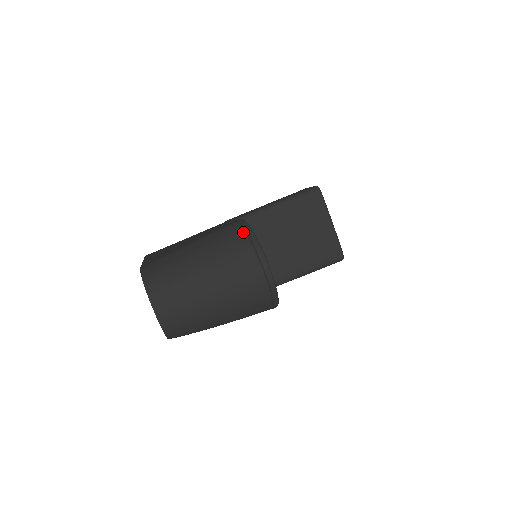
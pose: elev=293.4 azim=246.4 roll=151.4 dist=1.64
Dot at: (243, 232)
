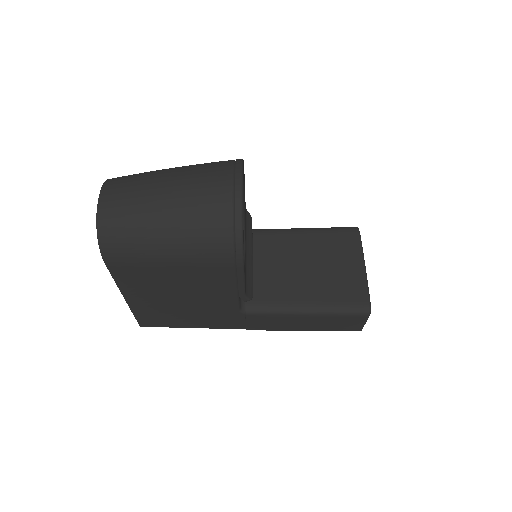
Dot at: occluded
